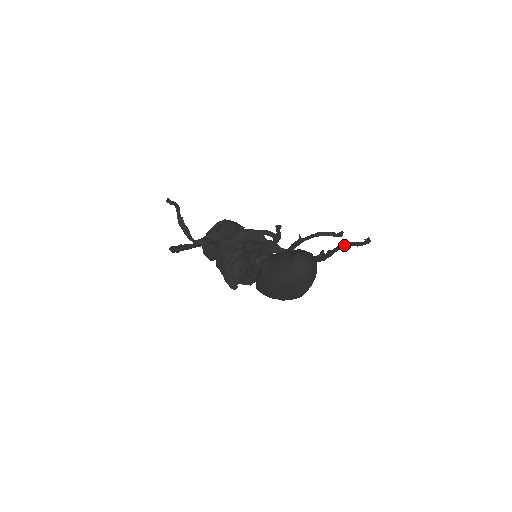
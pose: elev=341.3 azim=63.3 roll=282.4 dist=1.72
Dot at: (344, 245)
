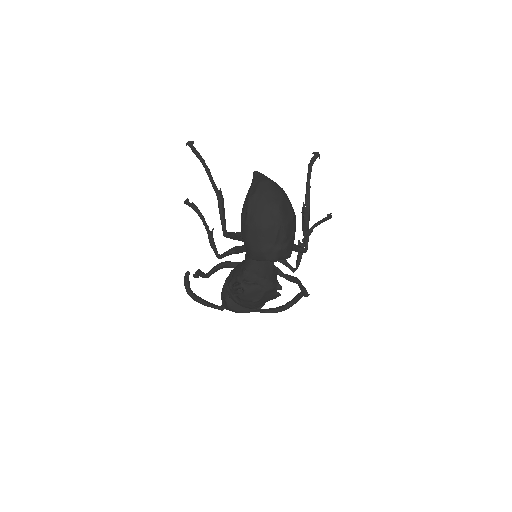
Dot at: (307, 177)
